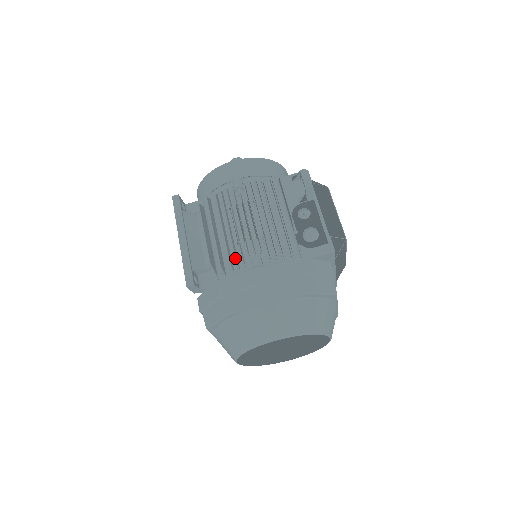
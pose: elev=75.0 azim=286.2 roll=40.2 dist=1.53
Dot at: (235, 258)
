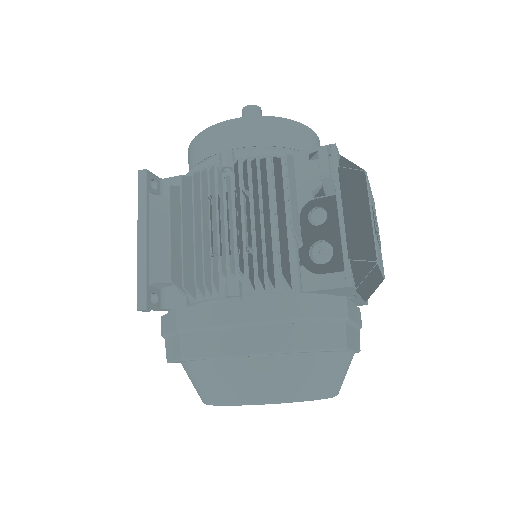
Dot at: (203, 279)
